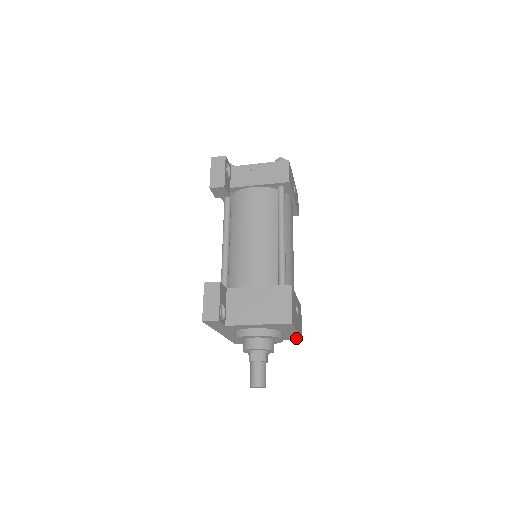
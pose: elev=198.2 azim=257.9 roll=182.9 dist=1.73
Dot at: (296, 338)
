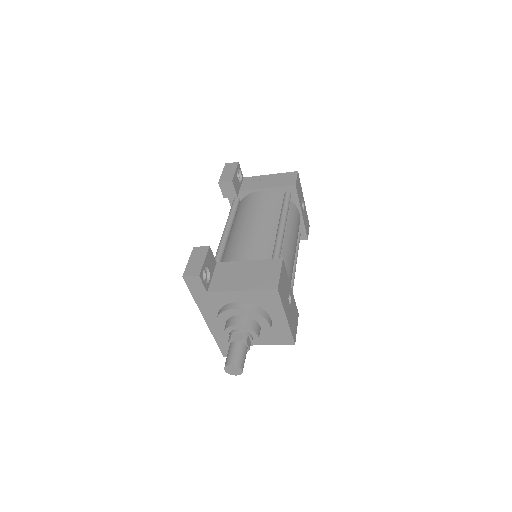
Dot at: (288, 341)
